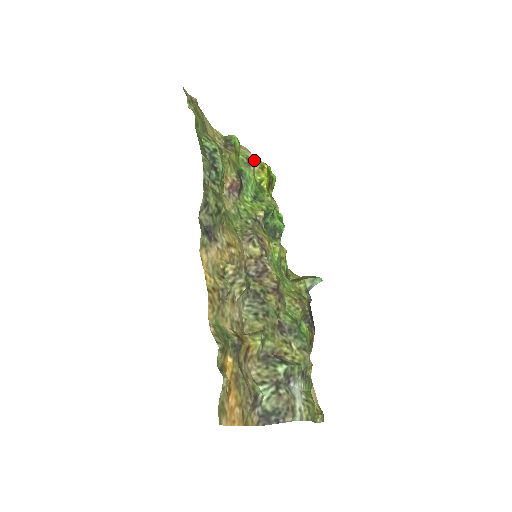
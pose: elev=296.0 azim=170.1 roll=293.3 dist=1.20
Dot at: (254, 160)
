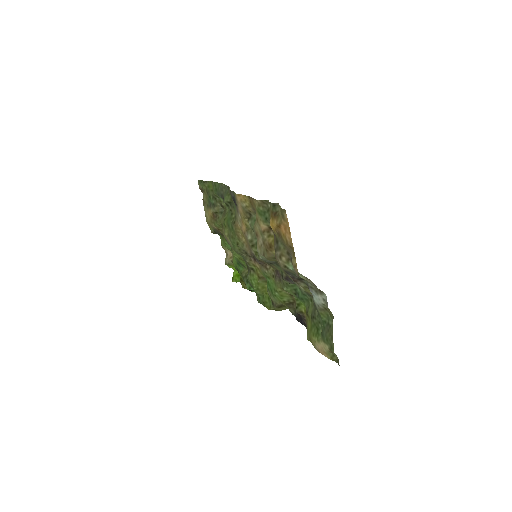
Dot at: occluded
